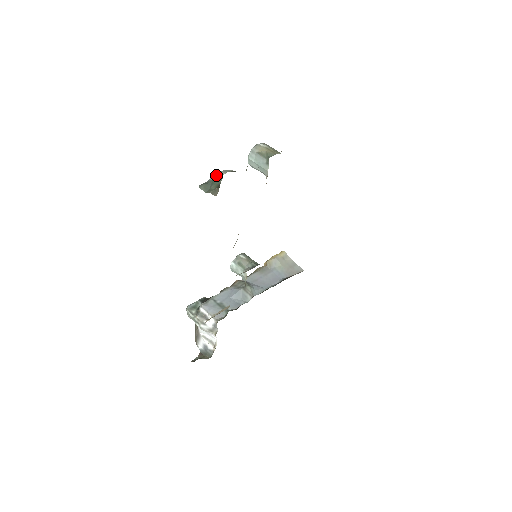
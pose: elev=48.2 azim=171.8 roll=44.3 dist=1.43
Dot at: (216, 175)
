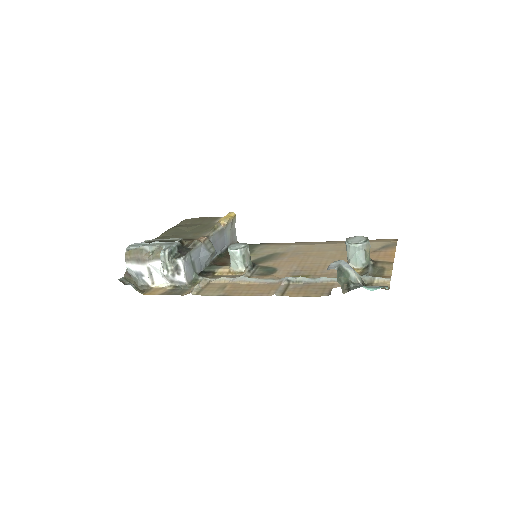
Dot at: (351, 271)
